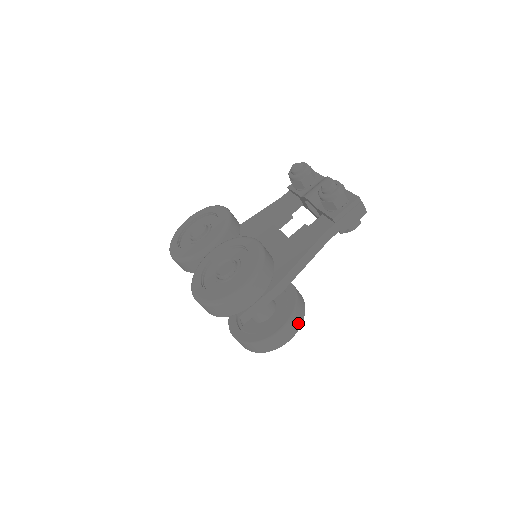
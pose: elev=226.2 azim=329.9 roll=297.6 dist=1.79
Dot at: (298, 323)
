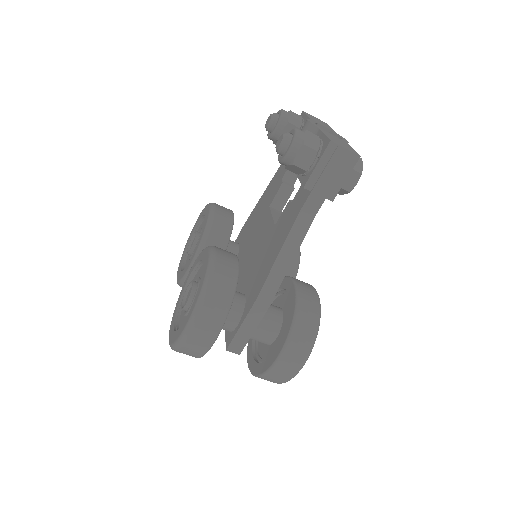
Dot at: (306, 342)
